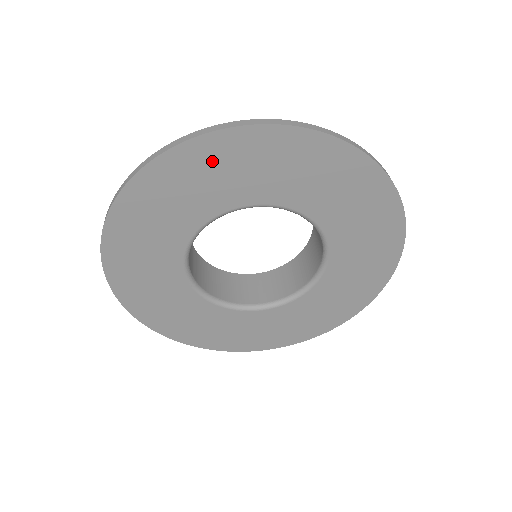
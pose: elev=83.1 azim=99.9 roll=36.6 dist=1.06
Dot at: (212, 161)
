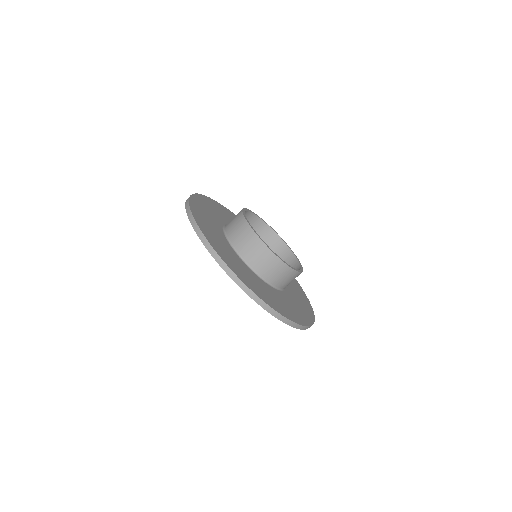
Dot at: occluded
